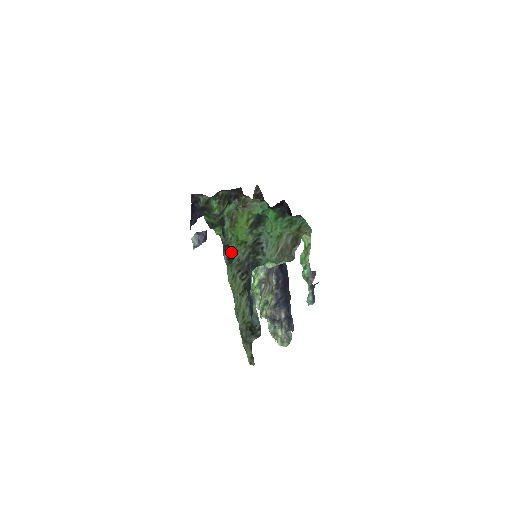
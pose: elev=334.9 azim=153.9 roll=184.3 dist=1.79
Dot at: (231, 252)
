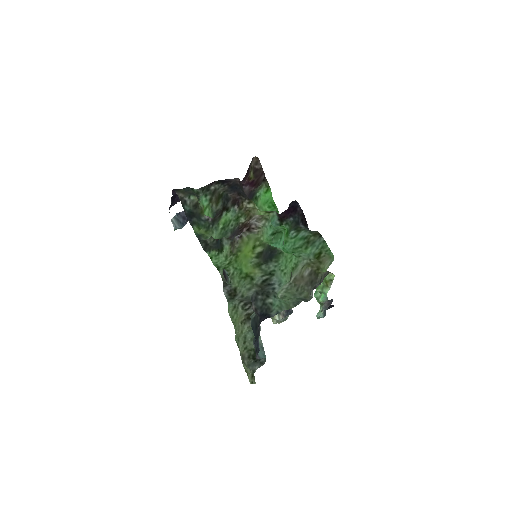
Dot at: (233, 289)
